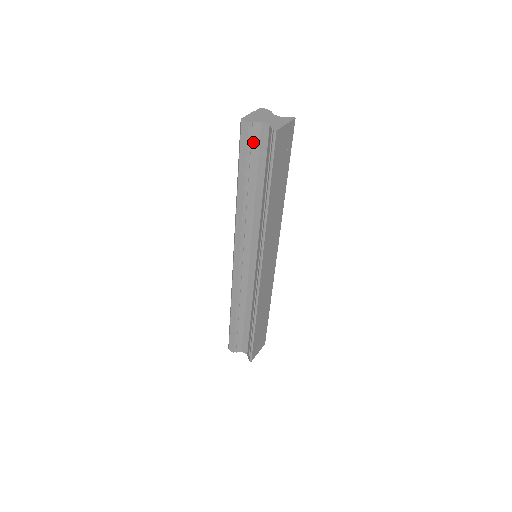
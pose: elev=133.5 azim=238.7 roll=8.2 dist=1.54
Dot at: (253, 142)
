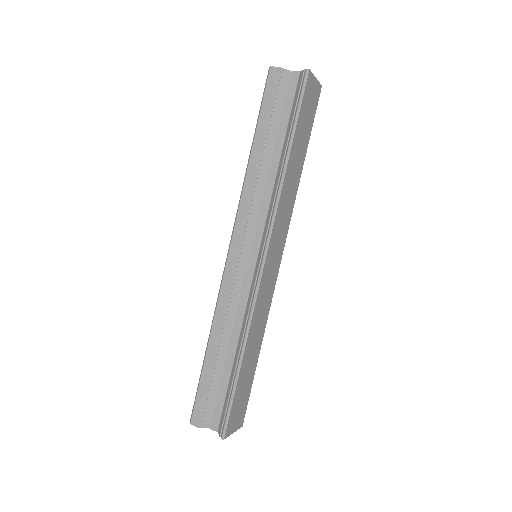
Dot at: (279, 91)
